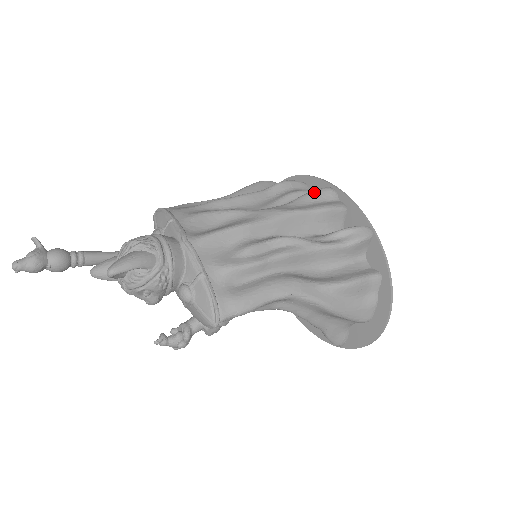
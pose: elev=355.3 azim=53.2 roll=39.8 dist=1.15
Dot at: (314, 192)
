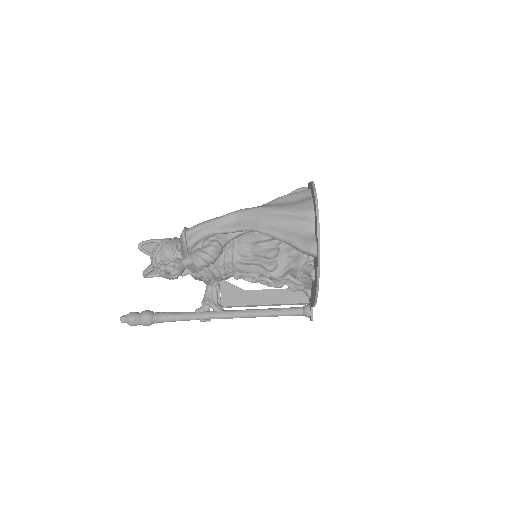
Dot at: occluded
